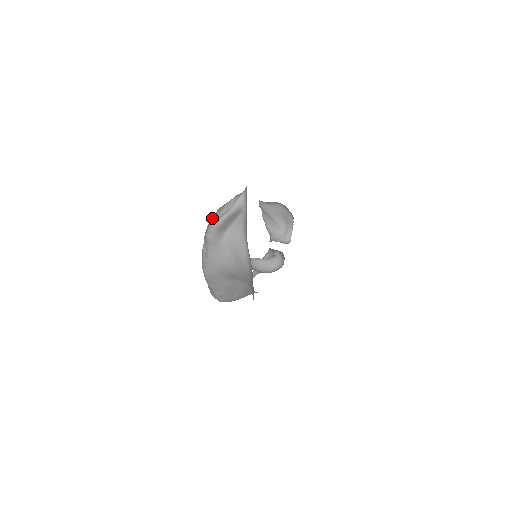
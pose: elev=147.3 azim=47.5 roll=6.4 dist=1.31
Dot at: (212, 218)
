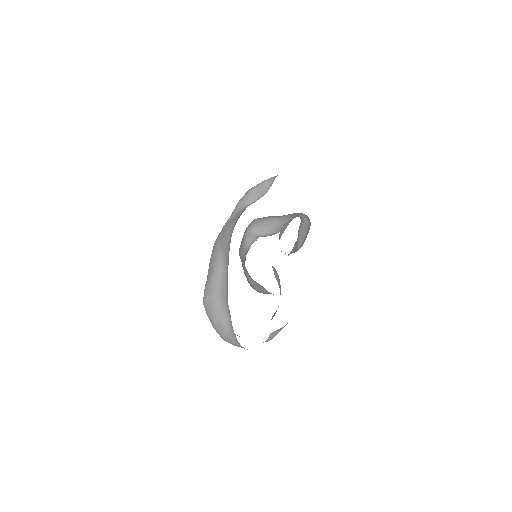
Dot at: occluded
